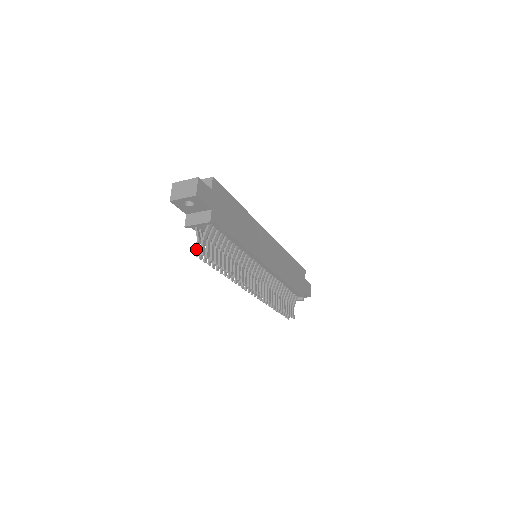
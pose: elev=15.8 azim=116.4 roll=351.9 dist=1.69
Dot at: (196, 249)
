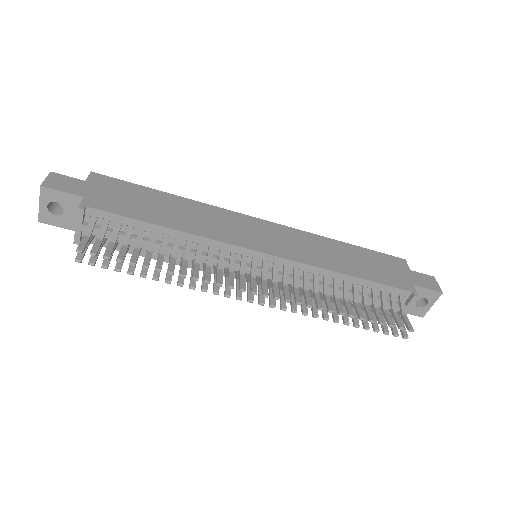
Dot at: (77, 254)
